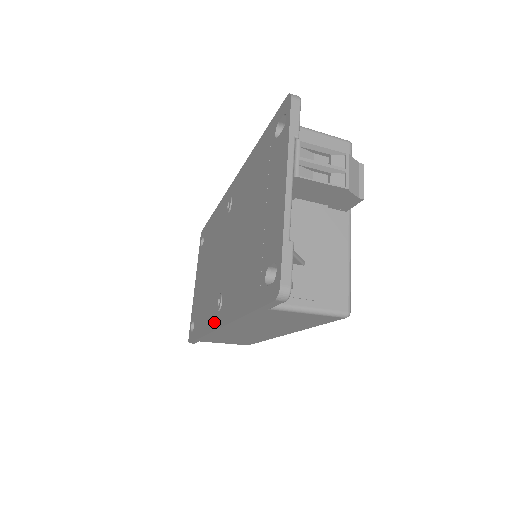
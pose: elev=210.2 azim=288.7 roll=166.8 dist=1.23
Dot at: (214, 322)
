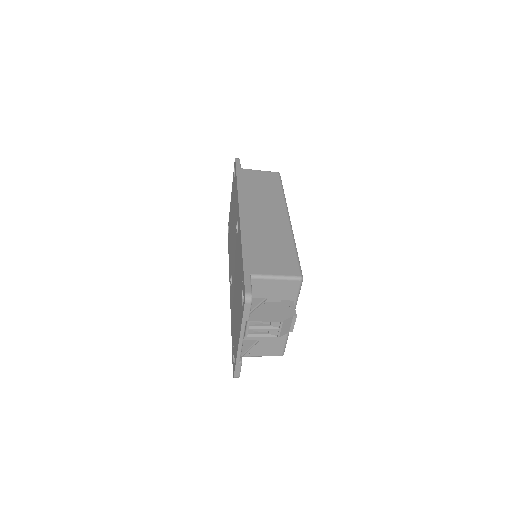
Dot at: occluded
